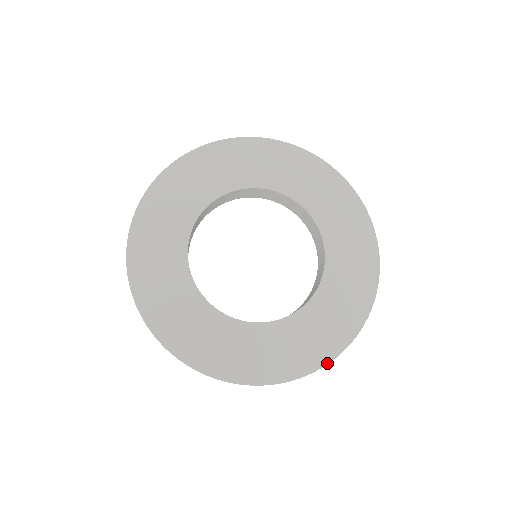
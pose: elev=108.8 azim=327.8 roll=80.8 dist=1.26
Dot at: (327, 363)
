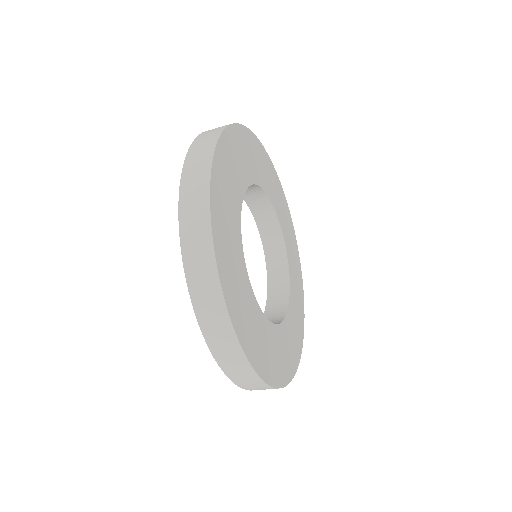
Dot at: occluded
